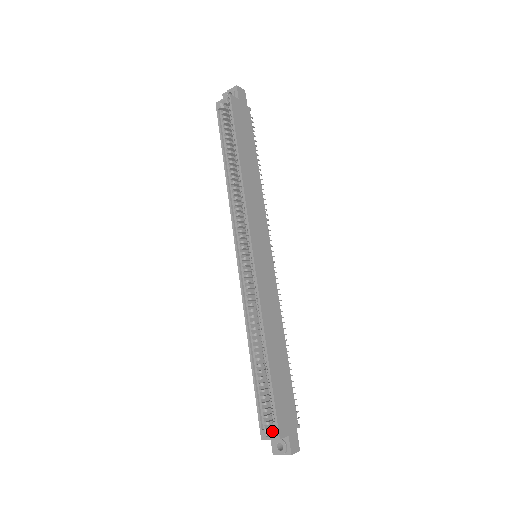
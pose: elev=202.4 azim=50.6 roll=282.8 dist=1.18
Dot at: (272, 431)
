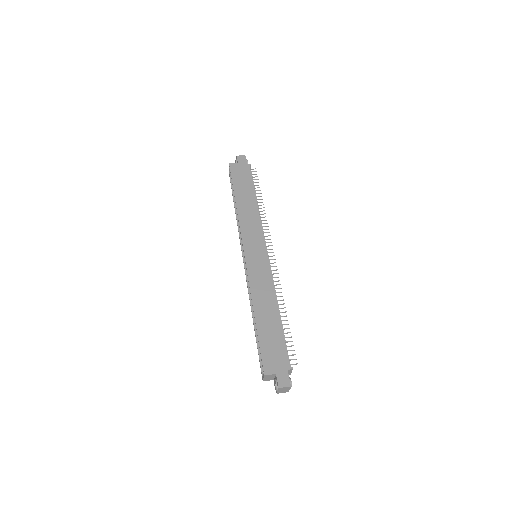
Dot at: occluded
